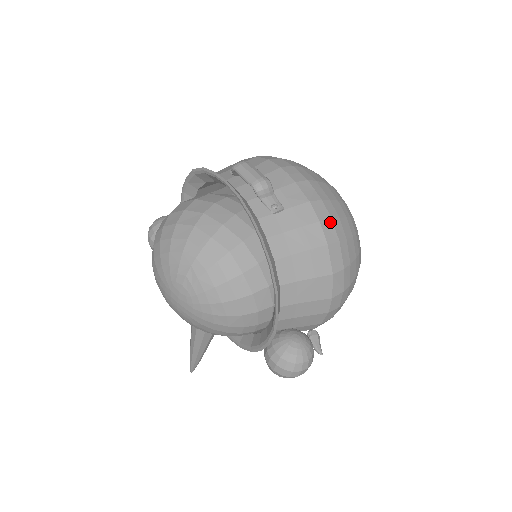
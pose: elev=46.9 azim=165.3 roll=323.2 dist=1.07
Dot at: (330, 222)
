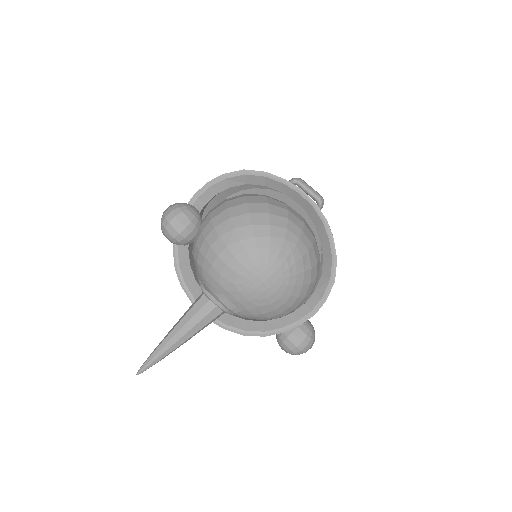
Dot at: occluded
